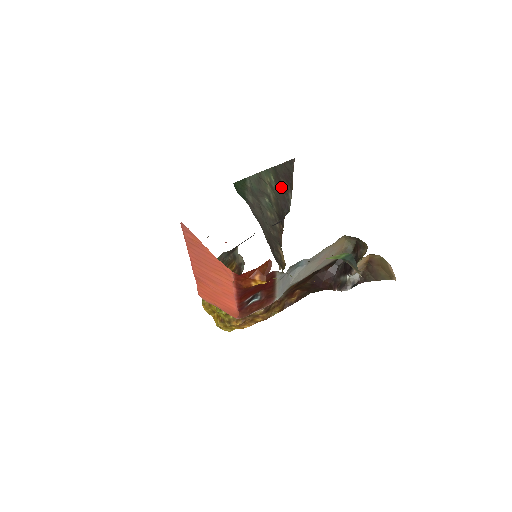
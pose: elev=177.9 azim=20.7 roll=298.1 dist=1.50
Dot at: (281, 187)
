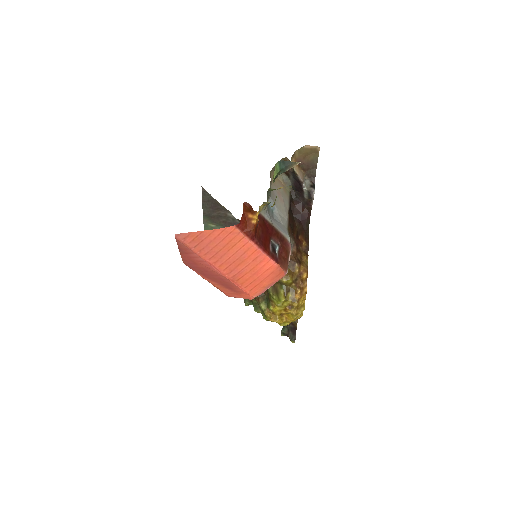
Dot at: (221, 220)
